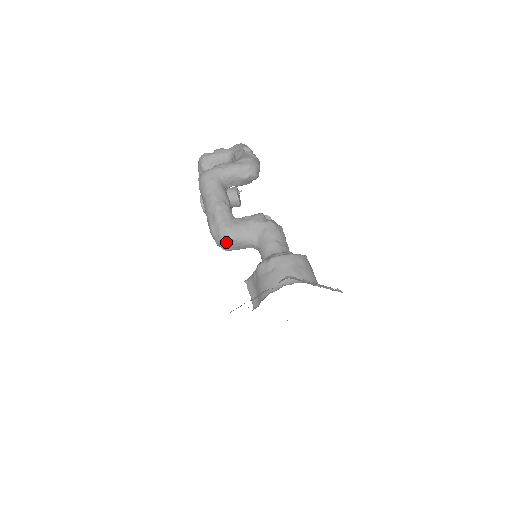
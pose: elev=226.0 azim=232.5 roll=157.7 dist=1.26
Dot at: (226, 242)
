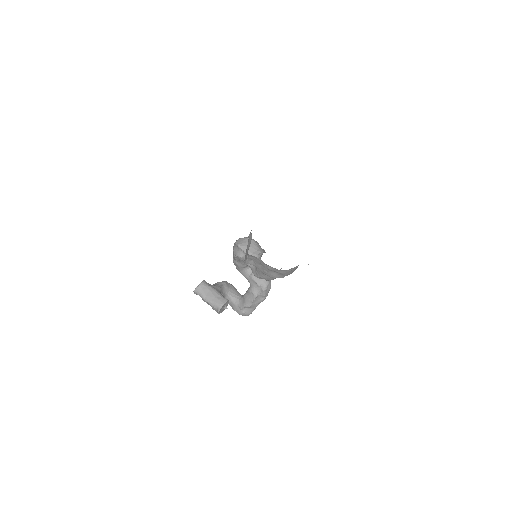
Dot at: occluded
